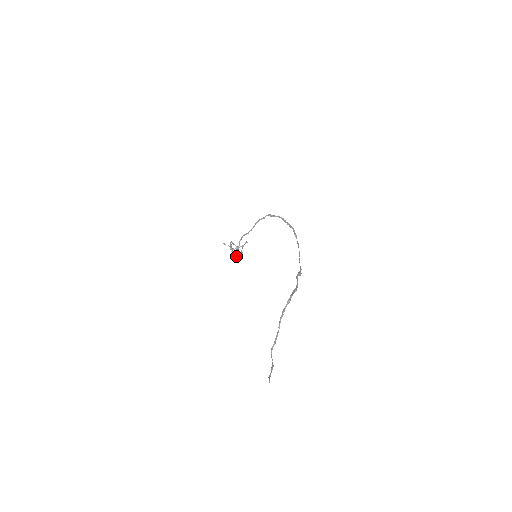
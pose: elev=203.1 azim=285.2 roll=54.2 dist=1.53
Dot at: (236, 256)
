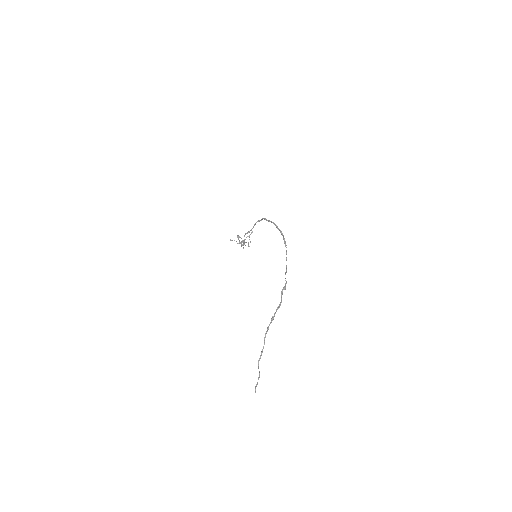
Dot at: (243, 248)
